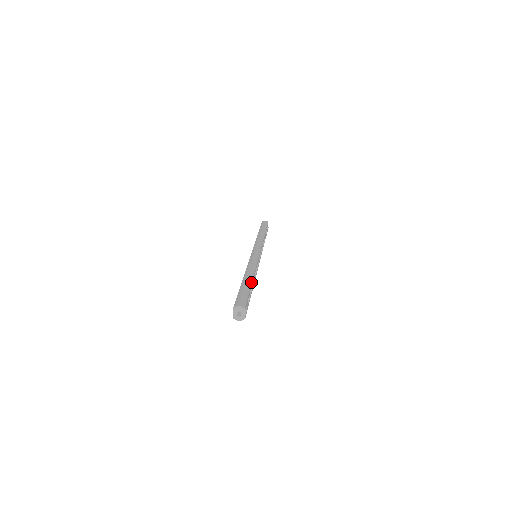
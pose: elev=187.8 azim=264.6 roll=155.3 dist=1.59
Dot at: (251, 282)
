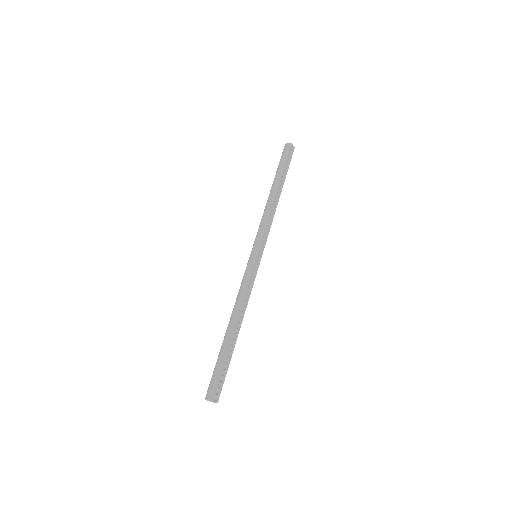
Dot at: (230, 340)
